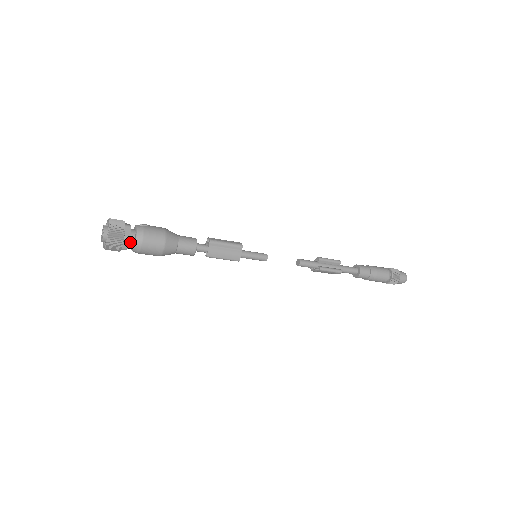
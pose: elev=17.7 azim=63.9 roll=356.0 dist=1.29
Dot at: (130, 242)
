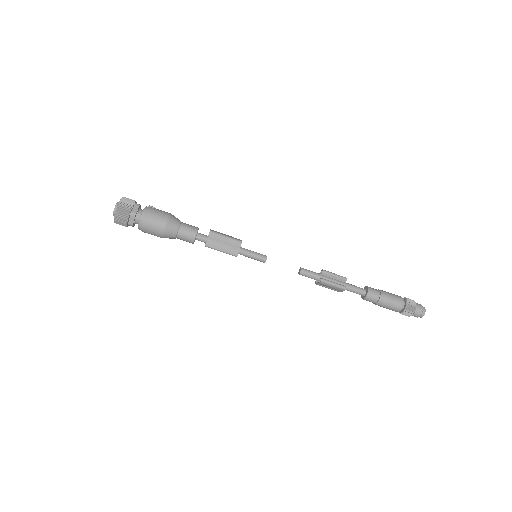
Dot at: (136, 219)
